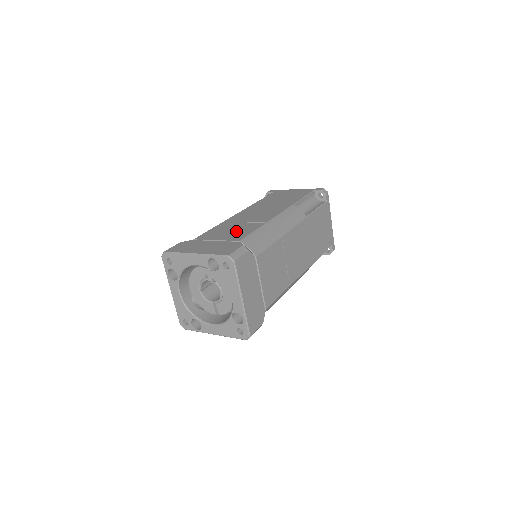
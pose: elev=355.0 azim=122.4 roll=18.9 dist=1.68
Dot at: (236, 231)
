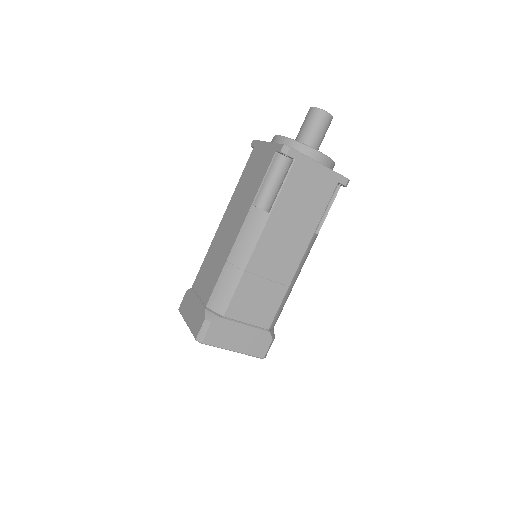
Dot at: (209, 279)
